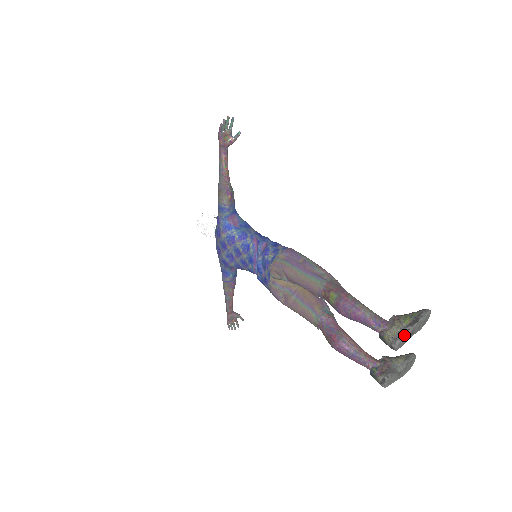
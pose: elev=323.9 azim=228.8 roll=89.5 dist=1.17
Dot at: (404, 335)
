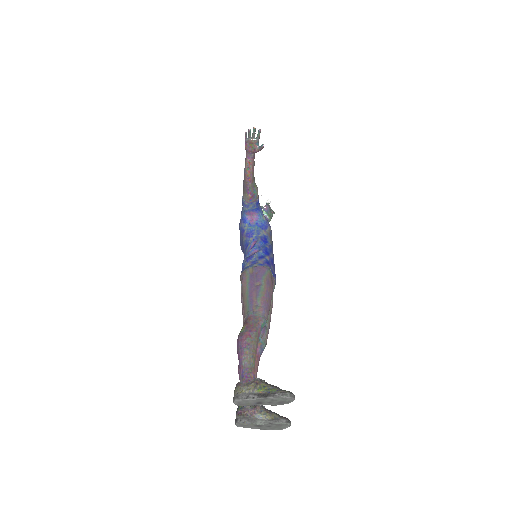
Dot at: (245, 399)
